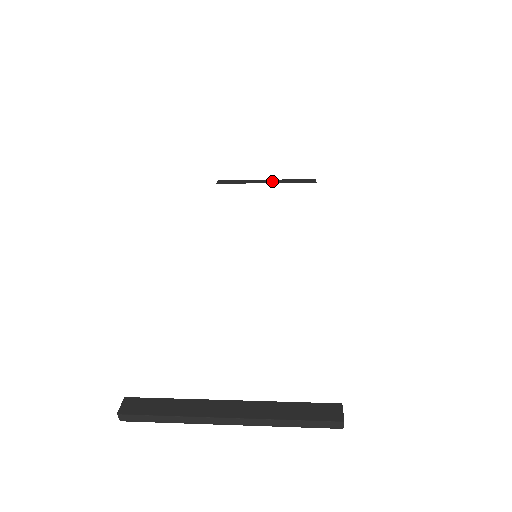
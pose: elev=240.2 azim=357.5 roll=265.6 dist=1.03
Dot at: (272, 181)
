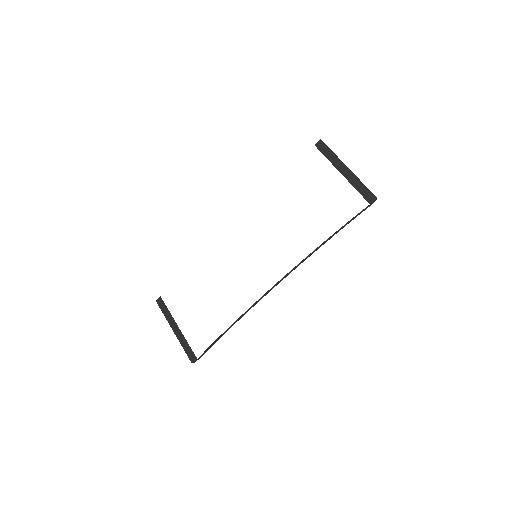
Dot at: (347, 174)
